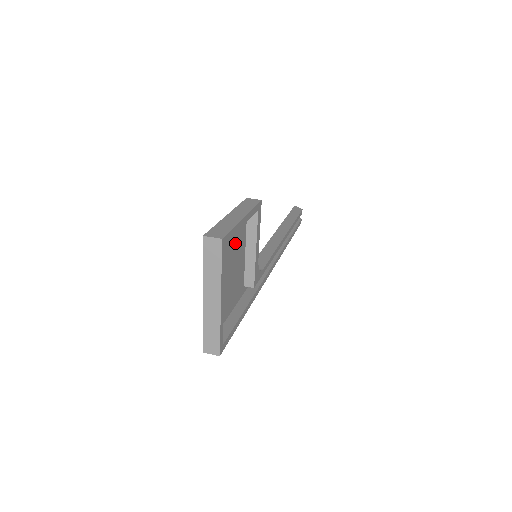
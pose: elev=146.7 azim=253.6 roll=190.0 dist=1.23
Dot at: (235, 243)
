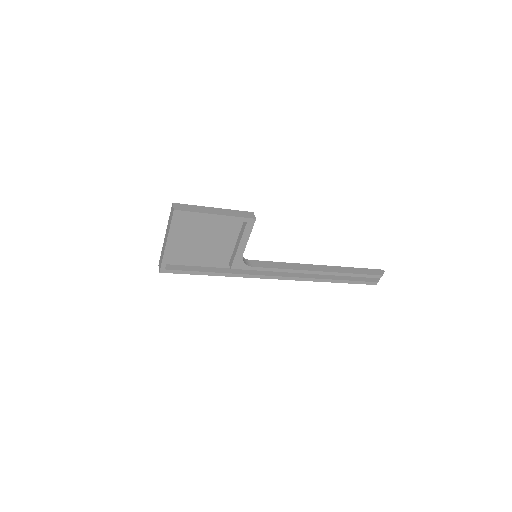
Dot at: (218, 229)
